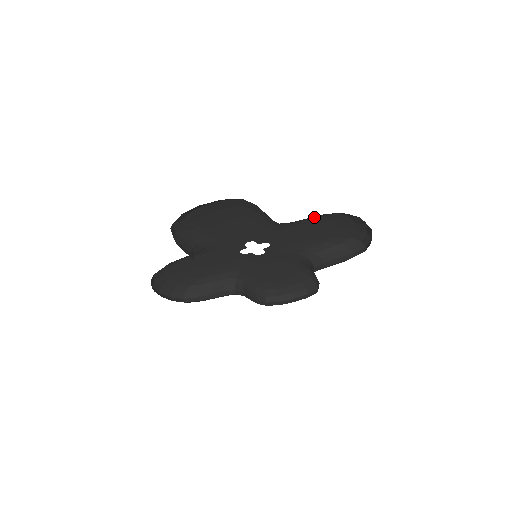
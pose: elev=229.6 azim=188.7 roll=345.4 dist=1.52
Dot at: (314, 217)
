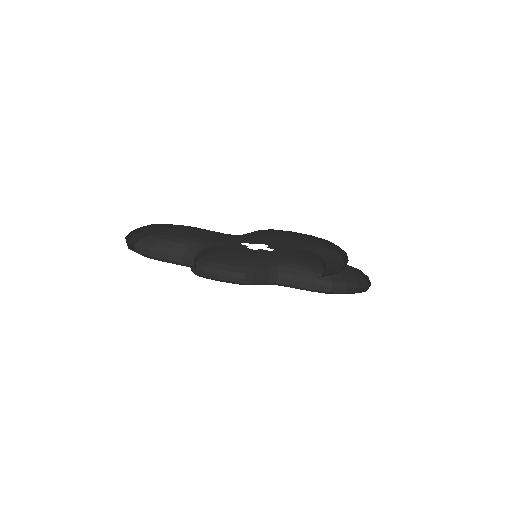
Dot at: (260, 230)
